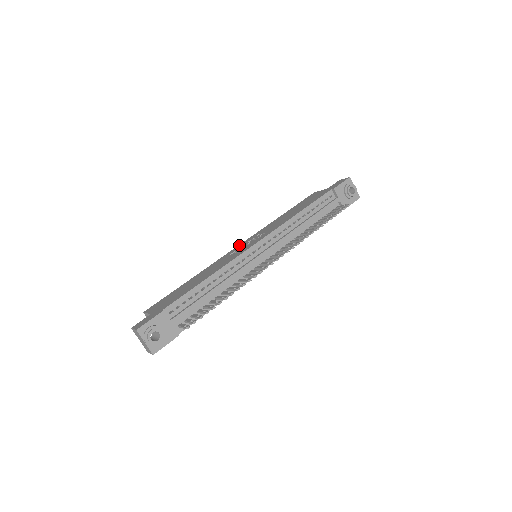
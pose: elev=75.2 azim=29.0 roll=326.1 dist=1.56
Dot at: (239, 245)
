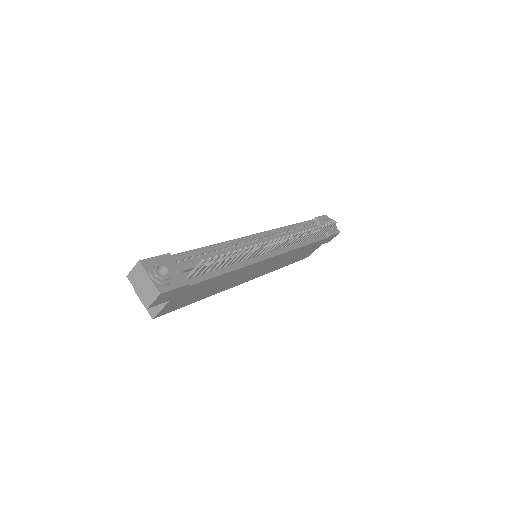
Dot at: occluded
